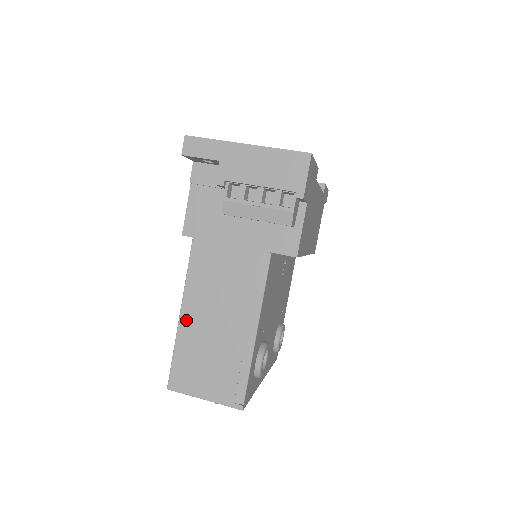
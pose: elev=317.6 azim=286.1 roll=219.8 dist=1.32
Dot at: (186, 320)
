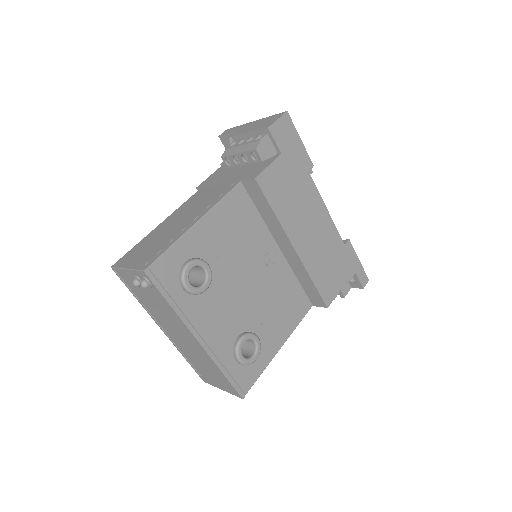
Dot at: (160, 226)
